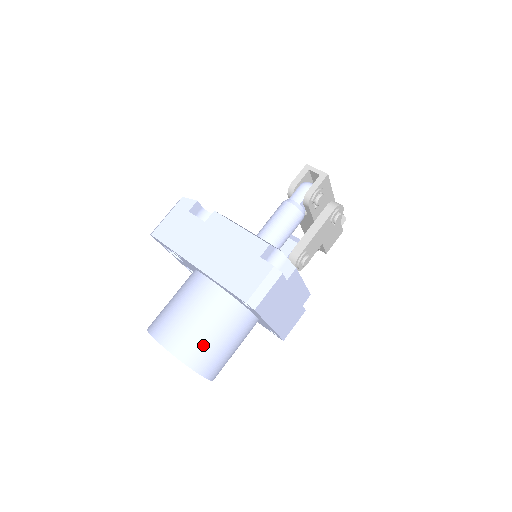
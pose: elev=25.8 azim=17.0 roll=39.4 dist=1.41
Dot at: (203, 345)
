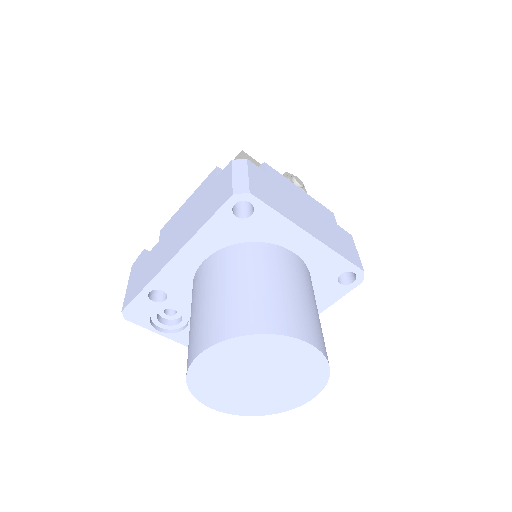
Dot at: (250, 302)
